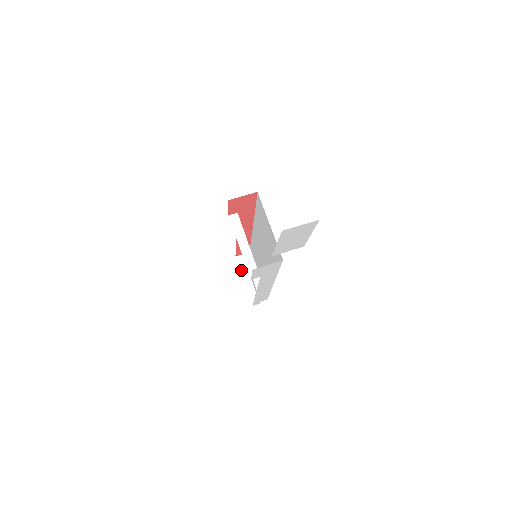
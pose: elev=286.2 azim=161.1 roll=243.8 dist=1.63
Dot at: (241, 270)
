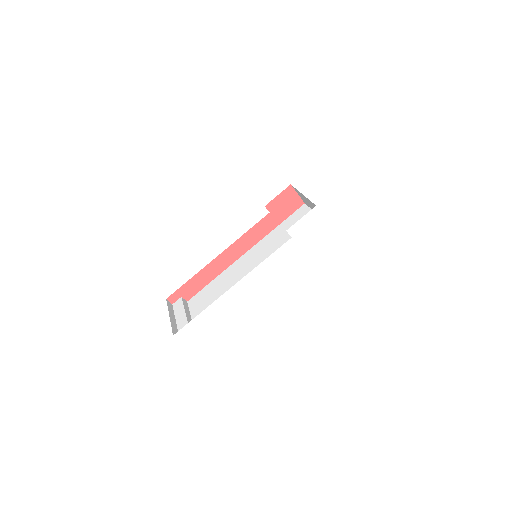
Dot at: (169, 309)
